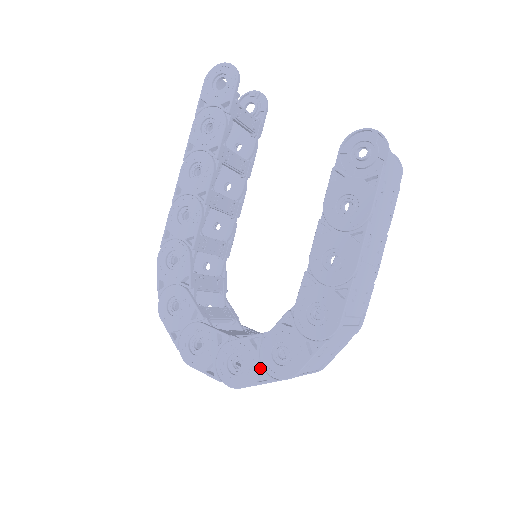
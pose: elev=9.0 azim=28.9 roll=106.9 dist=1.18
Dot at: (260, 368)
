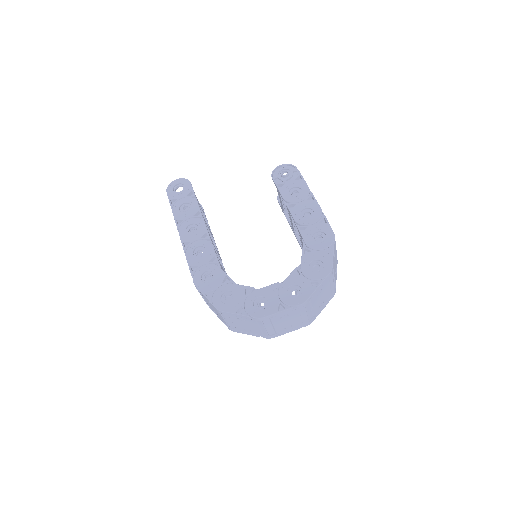
Dot at: (310, 281)
